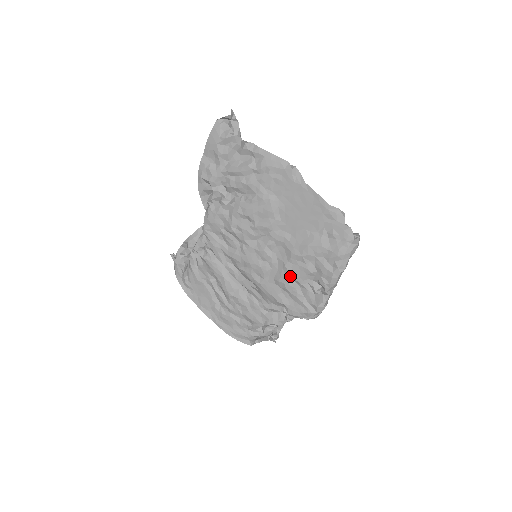
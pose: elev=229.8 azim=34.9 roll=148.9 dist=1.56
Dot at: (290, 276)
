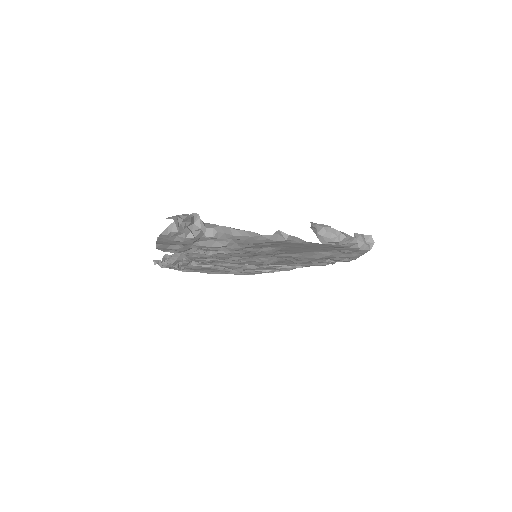
Dot at: occluded
